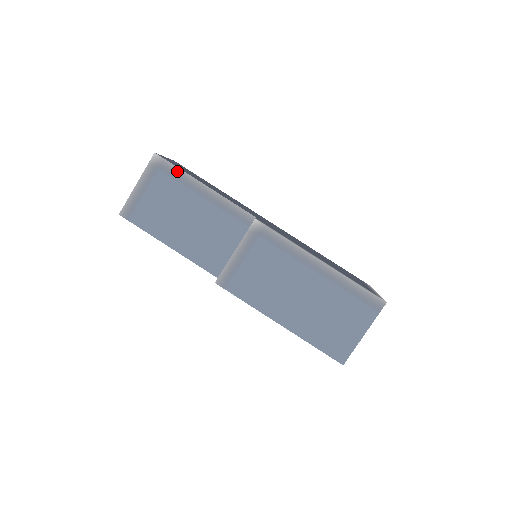
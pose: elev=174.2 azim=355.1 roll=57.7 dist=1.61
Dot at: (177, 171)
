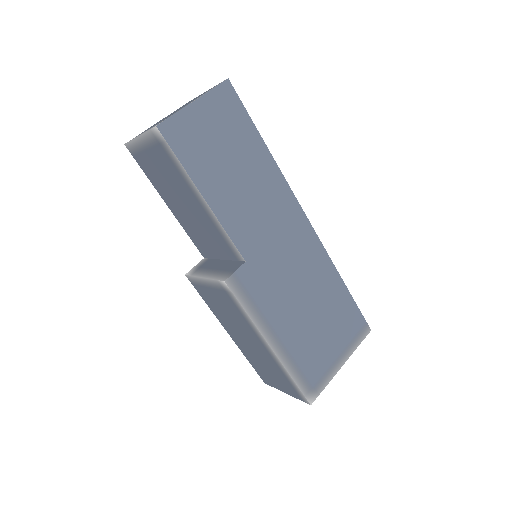
Dot at: (178, 162)
